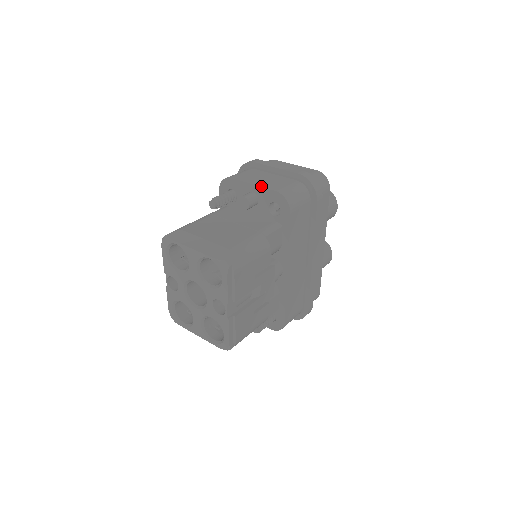
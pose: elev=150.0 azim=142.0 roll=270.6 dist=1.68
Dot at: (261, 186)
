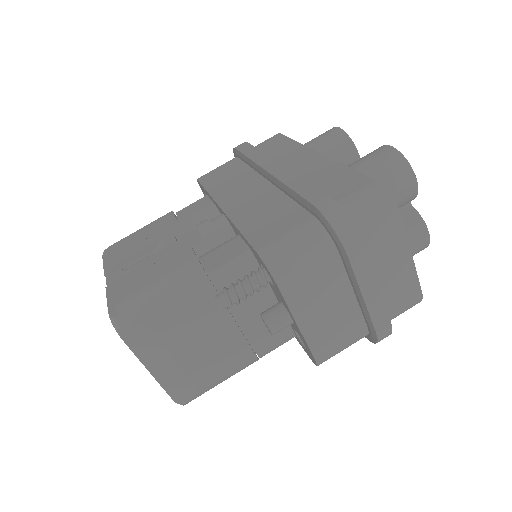
Dot at: (306, 338)
